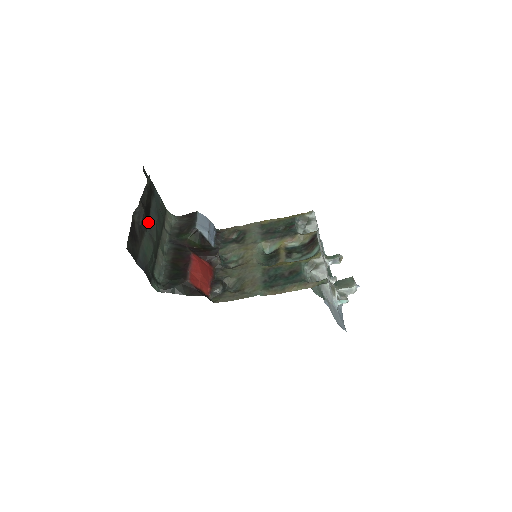
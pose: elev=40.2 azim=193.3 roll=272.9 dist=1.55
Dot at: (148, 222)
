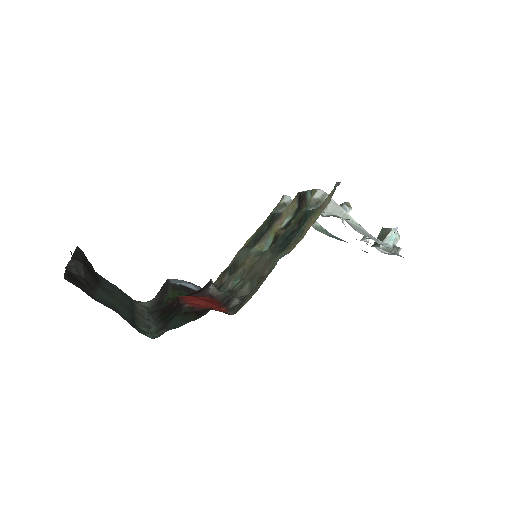
Dot at: (101, 287)
